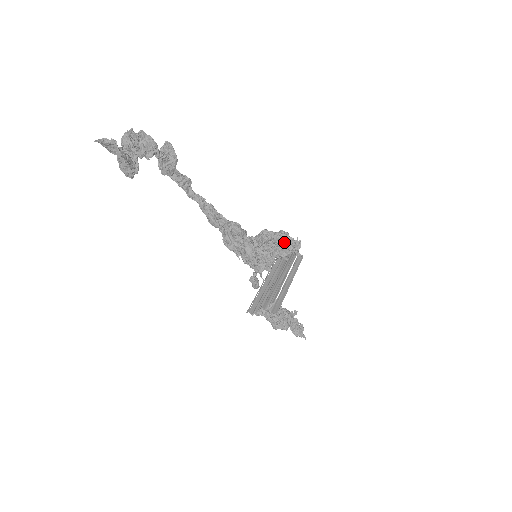
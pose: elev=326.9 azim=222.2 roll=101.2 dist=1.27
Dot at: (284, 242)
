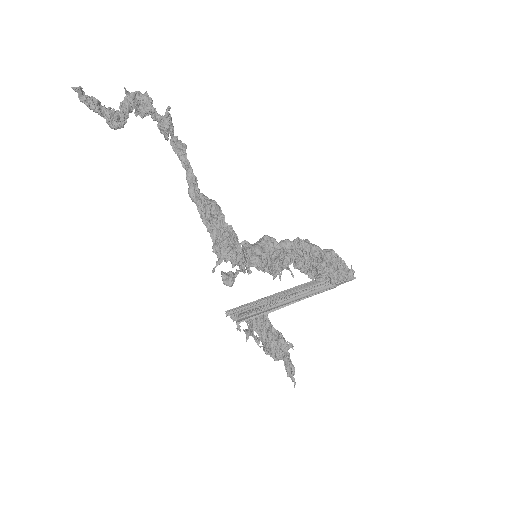
Dot at: (320, 261)
